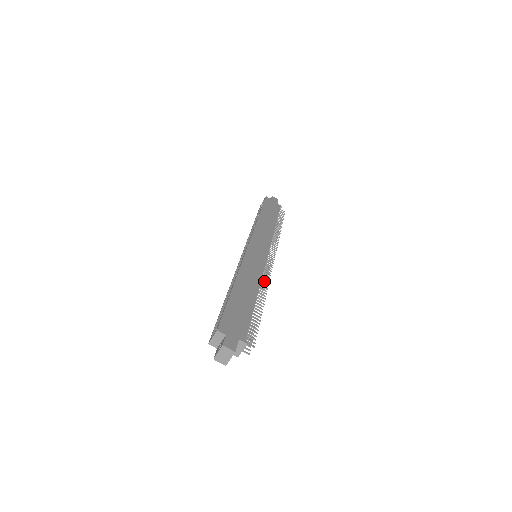
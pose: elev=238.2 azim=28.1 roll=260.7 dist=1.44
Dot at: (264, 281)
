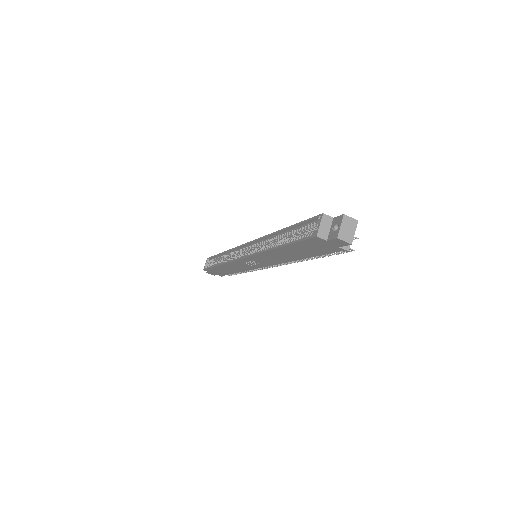
Dot at: (283, 264)
